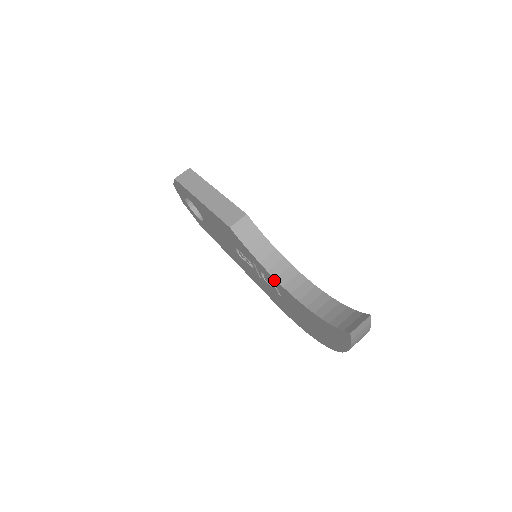
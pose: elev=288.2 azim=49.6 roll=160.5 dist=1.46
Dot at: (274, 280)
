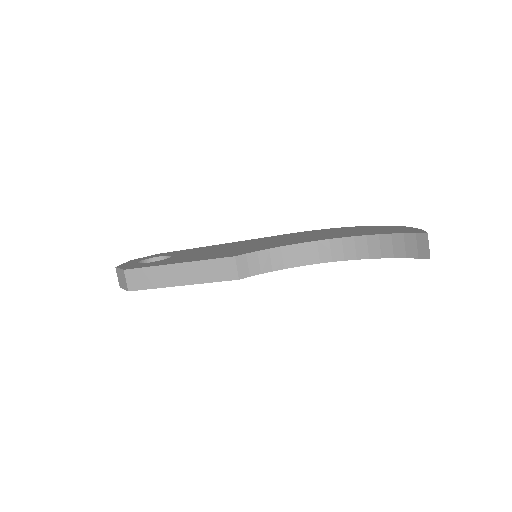
Dot at: occluded
